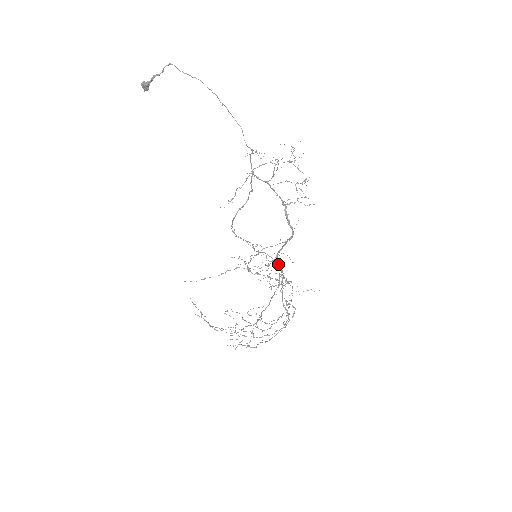
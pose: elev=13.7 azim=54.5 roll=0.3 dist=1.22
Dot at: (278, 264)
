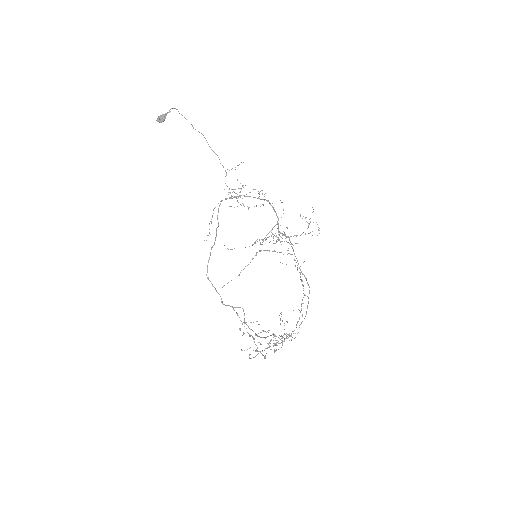
Dot at: (285, 235)
